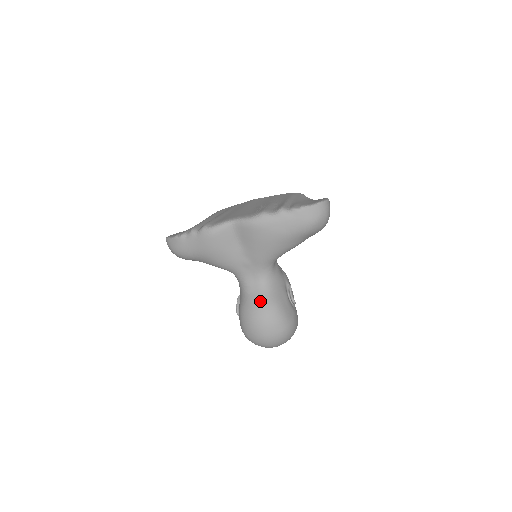
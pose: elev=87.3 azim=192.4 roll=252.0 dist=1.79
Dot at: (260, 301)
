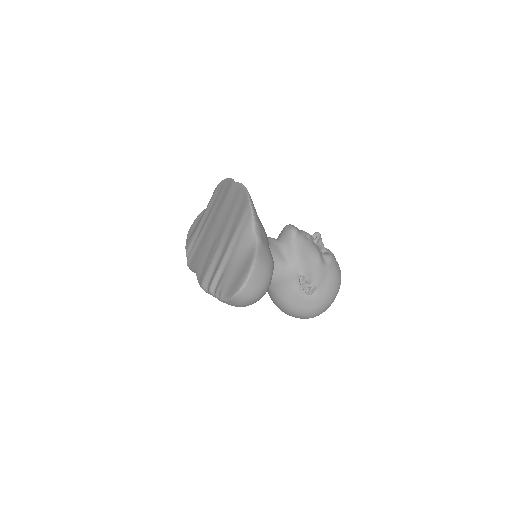
Dot at: (273, 300)
